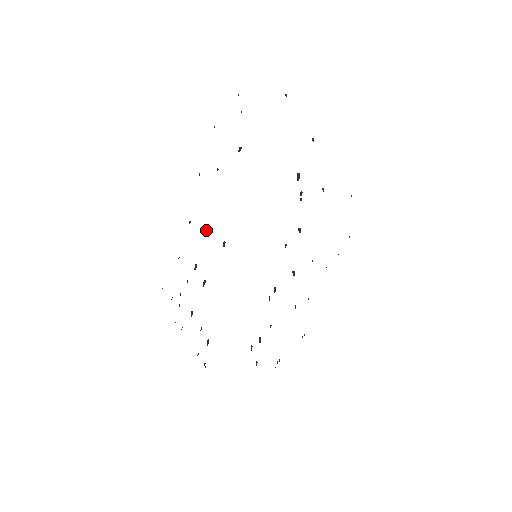
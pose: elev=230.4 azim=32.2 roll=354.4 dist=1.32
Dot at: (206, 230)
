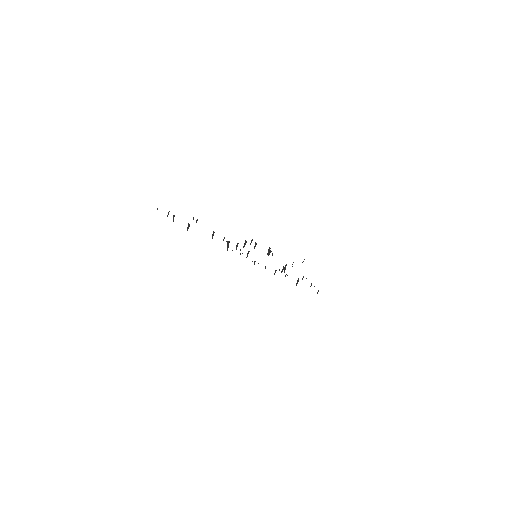
Dot at: (224, 237)
